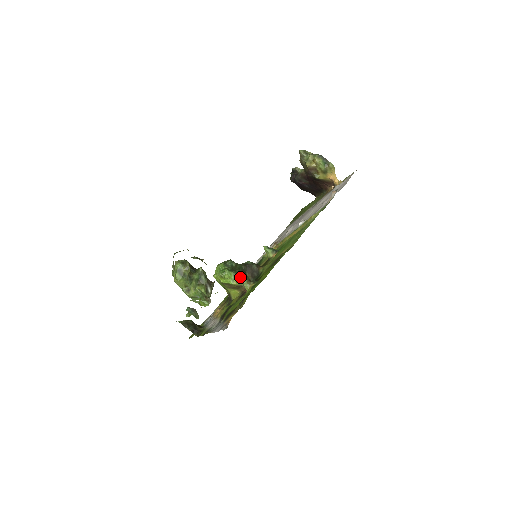
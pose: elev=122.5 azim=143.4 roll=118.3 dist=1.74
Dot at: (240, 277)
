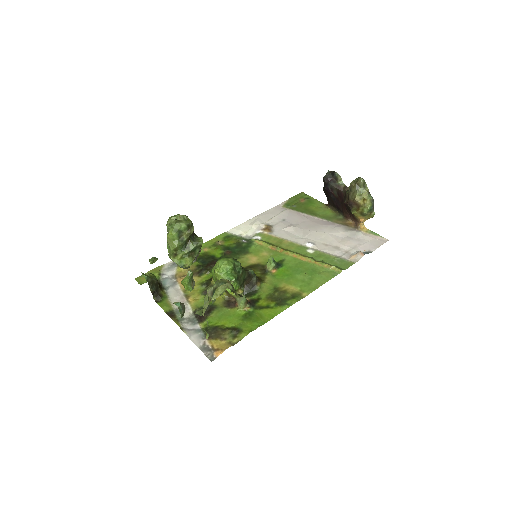
Dot at: (242, 295)
